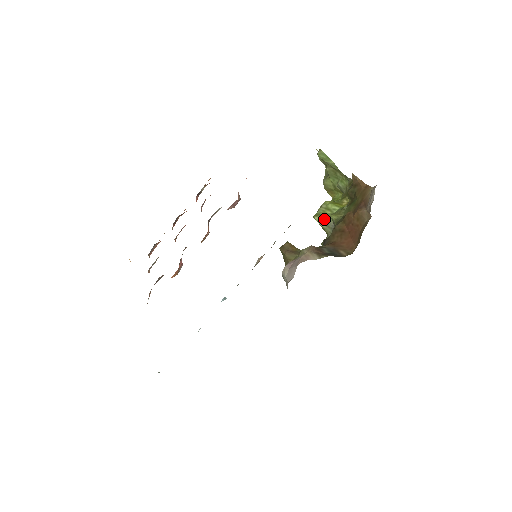
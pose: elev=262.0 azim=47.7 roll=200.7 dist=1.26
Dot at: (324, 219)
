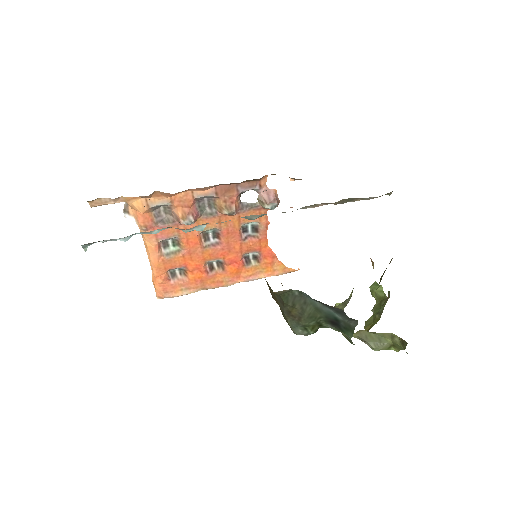
Dot at: occluded
